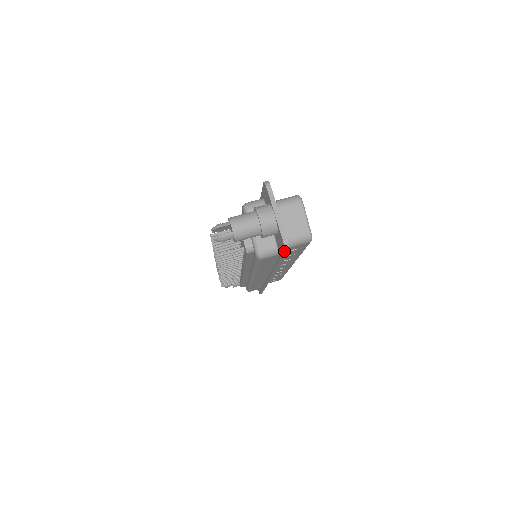
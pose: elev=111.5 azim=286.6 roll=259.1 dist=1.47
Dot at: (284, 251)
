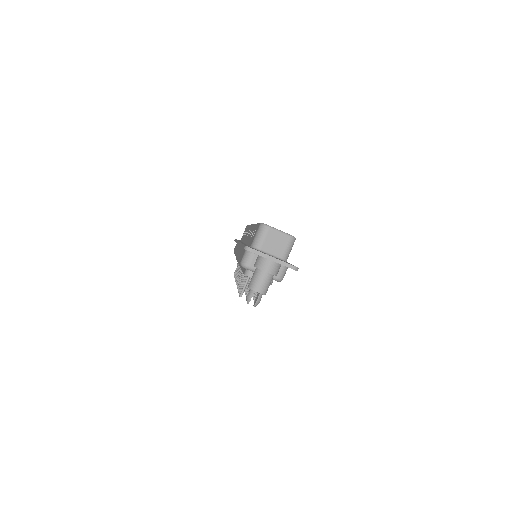
Dot at: occluded
